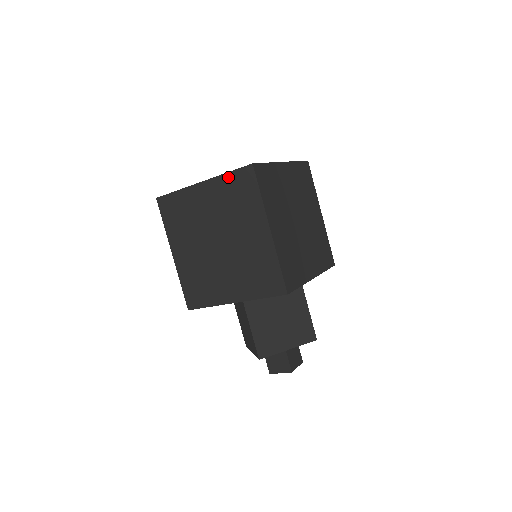
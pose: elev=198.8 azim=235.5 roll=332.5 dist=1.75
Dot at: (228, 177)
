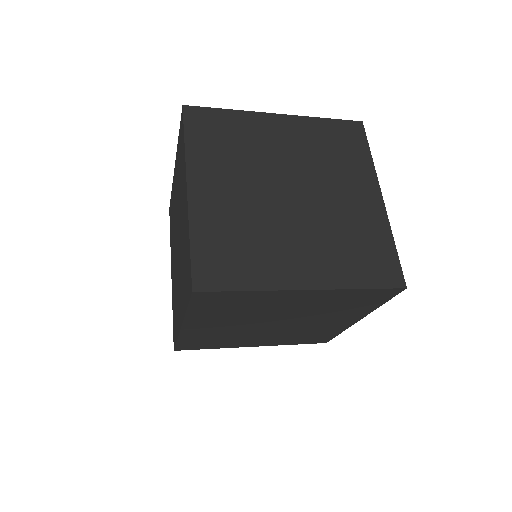
Dot at: (358, 292)
